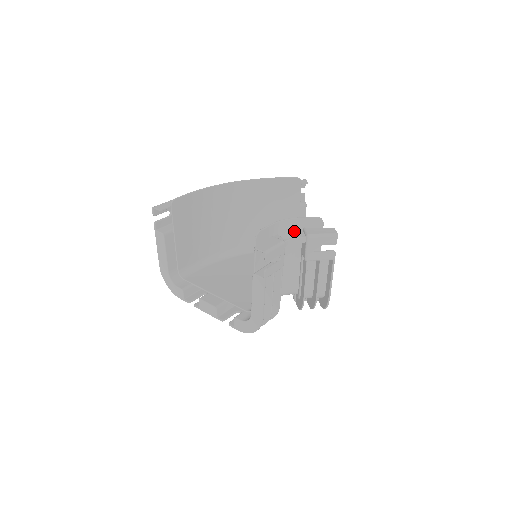
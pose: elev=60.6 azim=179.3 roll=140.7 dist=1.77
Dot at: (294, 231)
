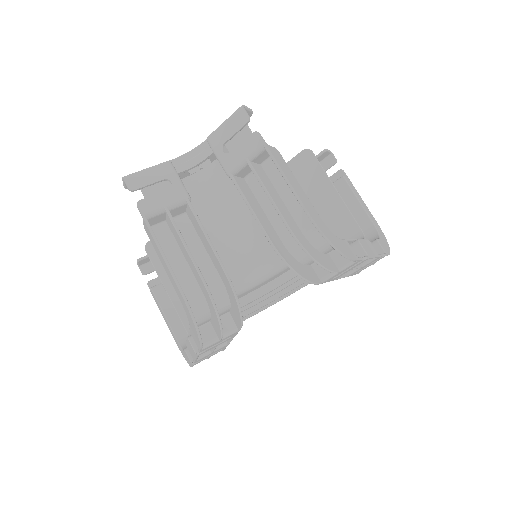
Dot at: (211, 157)
